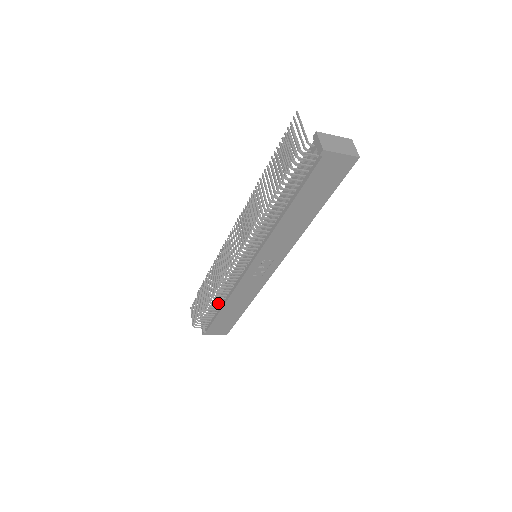
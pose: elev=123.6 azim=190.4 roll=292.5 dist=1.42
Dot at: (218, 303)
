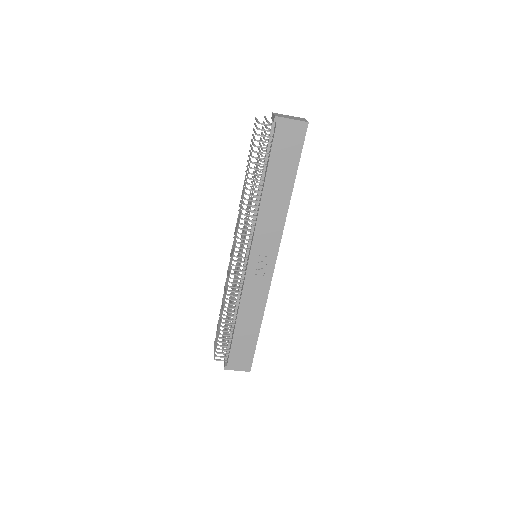
Dot at: (231, 320)
